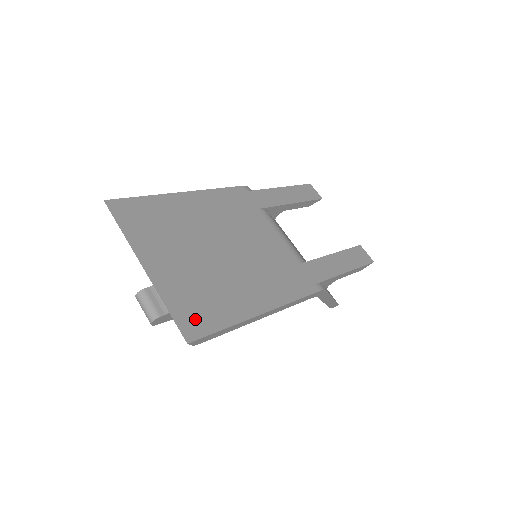
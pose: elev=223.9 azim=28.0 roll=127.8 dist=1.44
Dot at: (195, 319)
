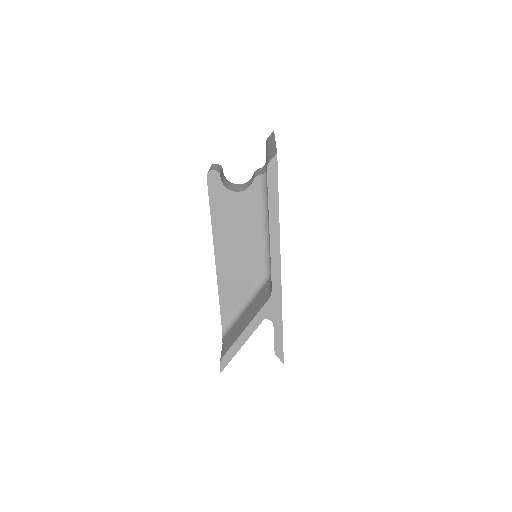
Dot at: occluded
